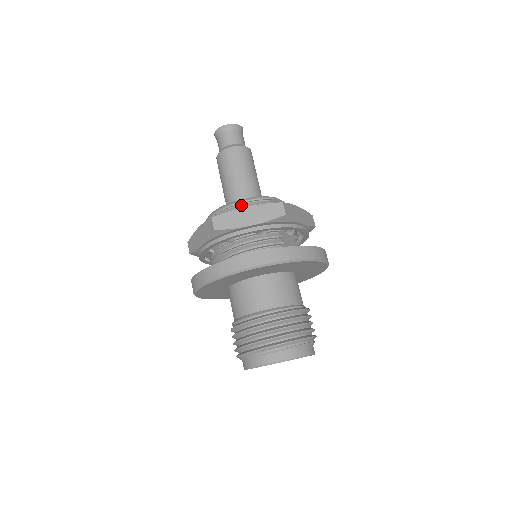
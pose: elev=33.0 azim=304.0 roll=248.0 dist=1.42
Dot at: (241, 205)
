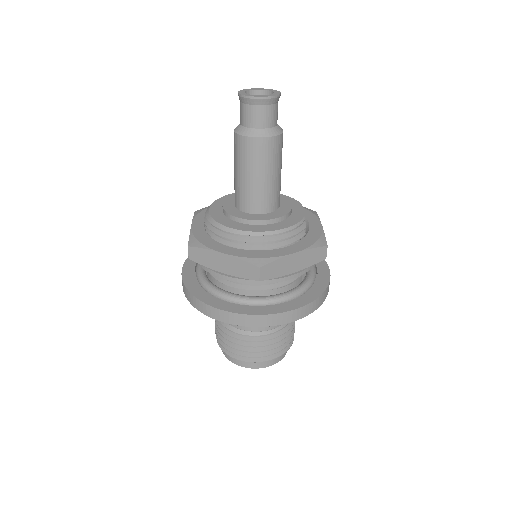
Dot at: (282, 239)
